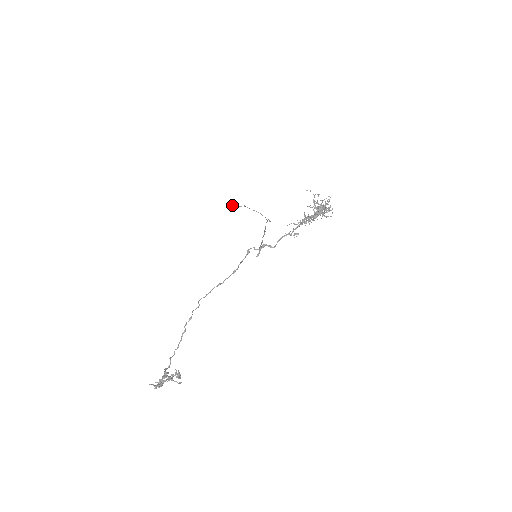
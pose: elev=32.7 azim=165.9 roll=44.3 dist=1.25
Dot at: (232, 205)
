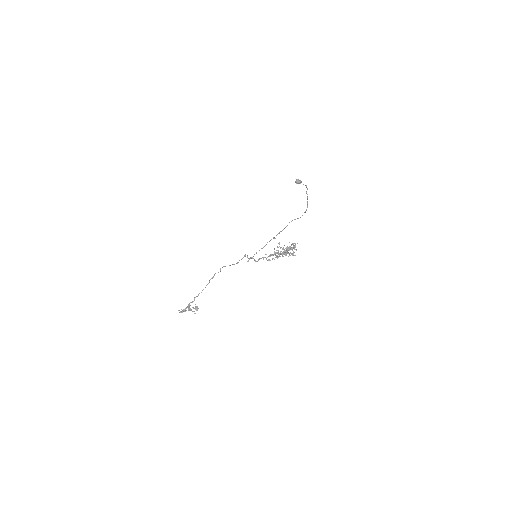
Dot at: (296, 182)
